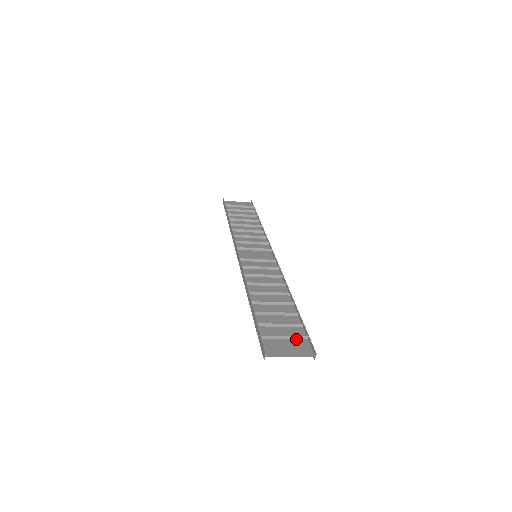
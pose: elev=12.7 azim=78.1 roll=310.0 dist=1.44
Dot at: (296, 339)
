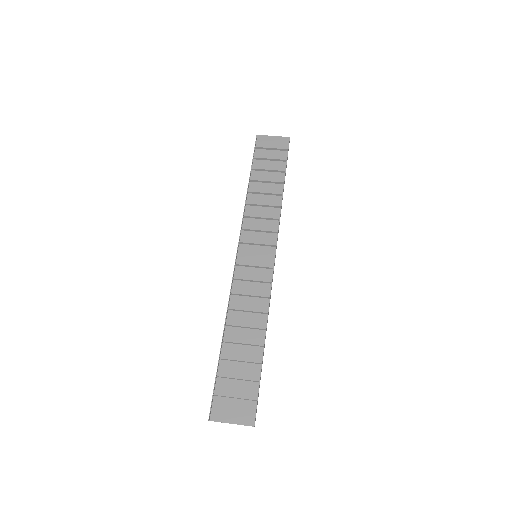
Dot at: (246, 400)
